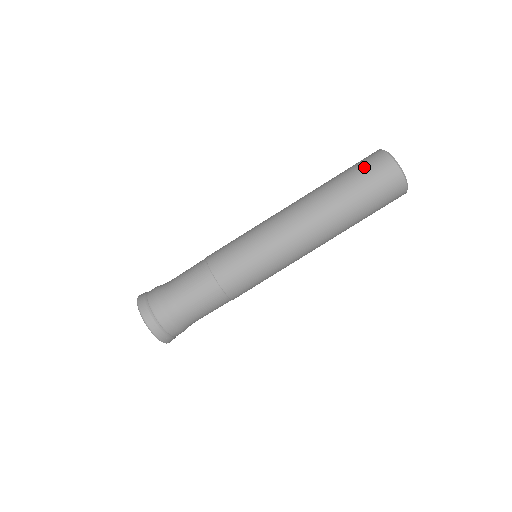
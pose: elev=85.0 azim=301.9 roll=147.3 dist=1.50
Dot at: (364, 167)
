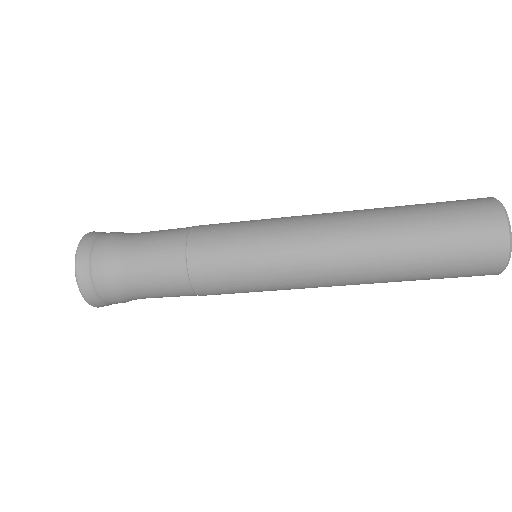
Dot at: (465, 247)
